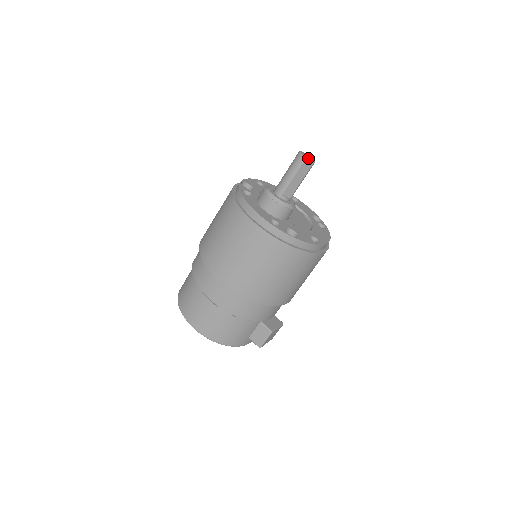
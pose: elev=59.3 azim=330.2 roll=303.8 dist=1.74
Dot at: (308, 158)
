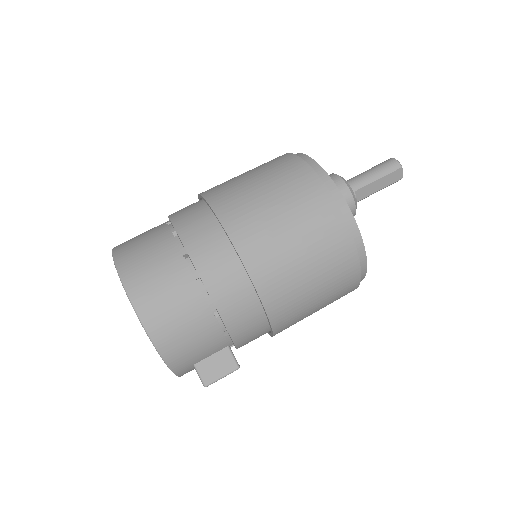
Dot at: (401, 169)
